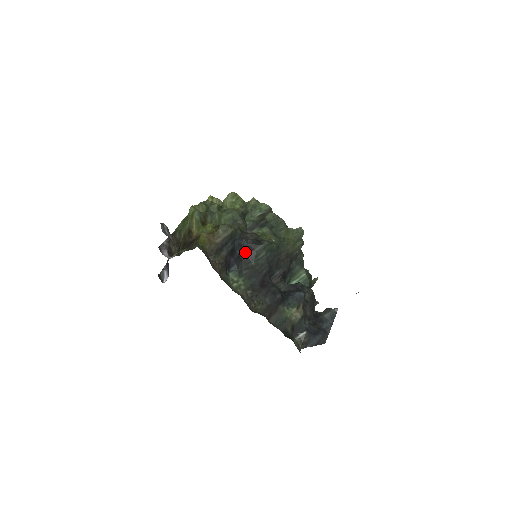
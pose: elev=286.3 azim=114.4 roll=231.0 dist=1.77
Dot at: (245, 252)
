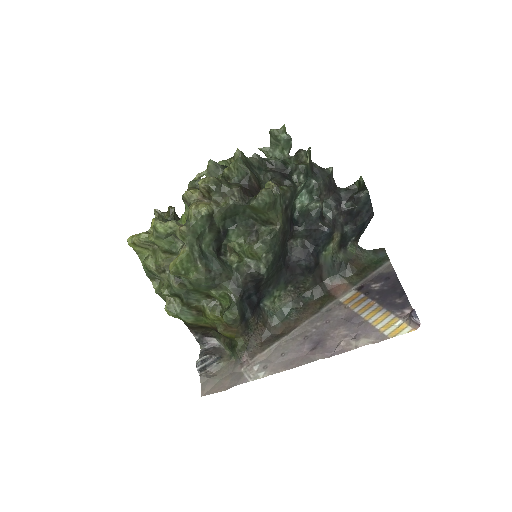
Dot at: (257, 290)
